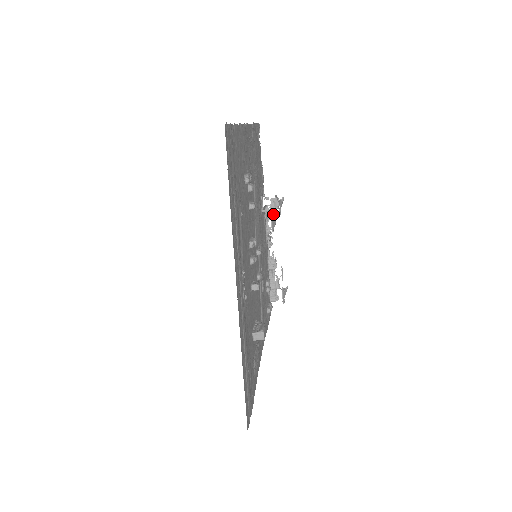
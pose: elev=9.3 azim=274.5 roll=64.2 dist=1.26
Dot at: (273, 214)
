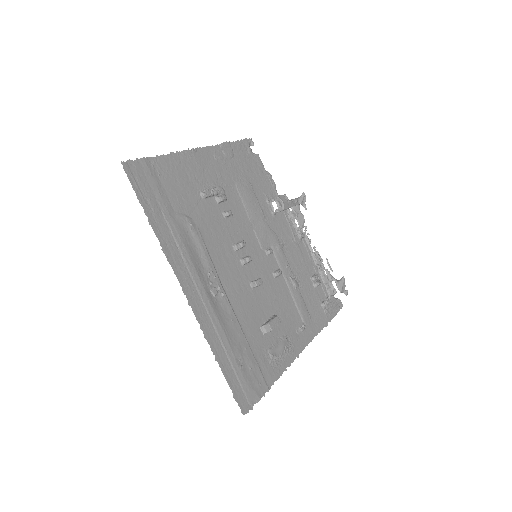
Dot at: (297, 212)
